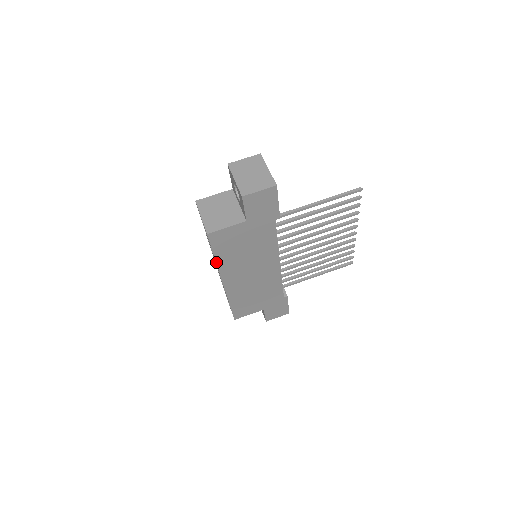
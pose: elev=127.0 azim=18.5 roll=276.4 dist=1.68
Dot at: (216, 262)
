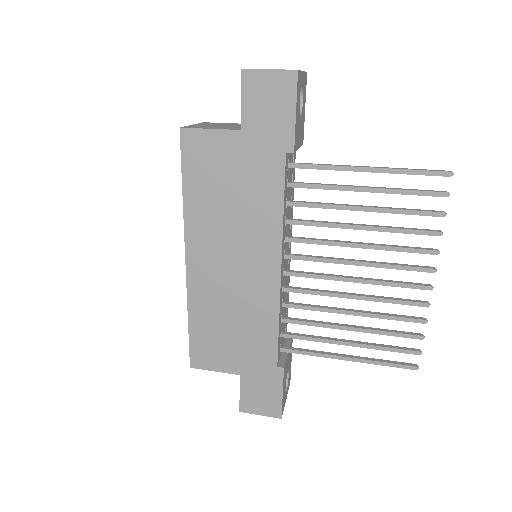
Dot at: (183, 202)
